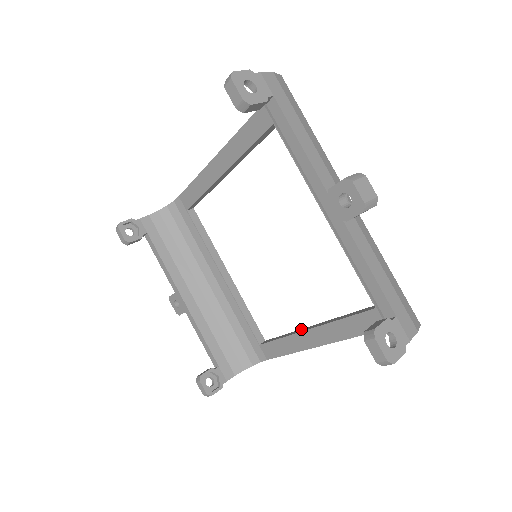
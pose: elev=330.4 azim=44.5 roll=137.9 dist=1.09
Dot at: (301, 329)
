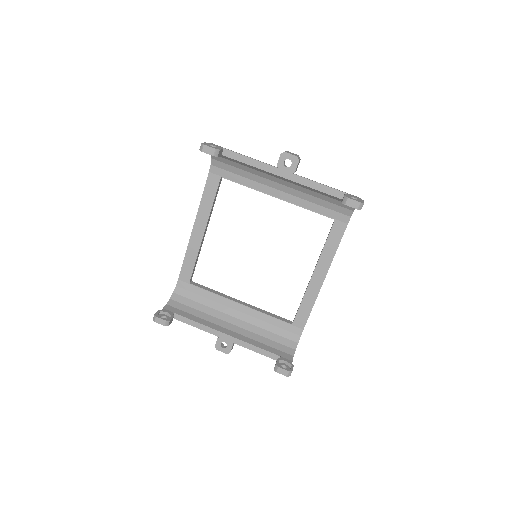
Dot at: occluded
